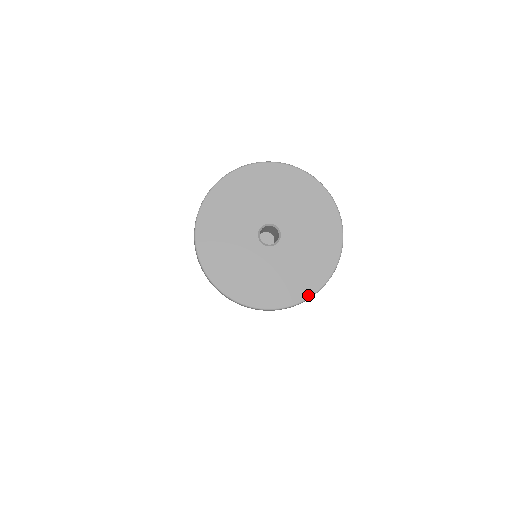
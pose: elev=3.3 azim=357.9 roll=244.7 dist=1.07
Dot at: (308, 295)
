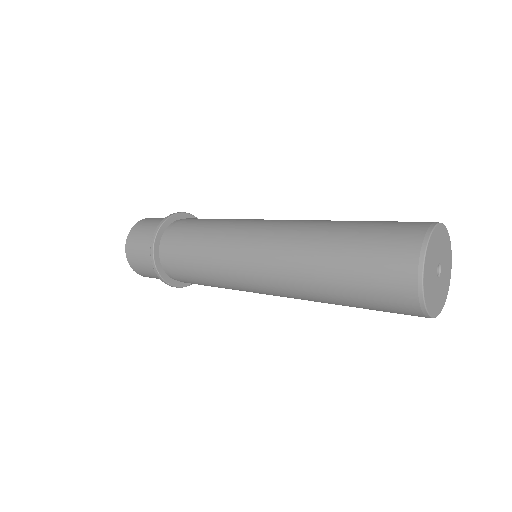
Dot at: (440, 312)
